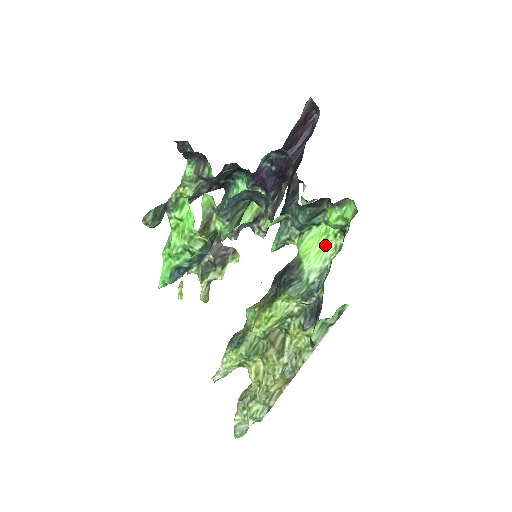
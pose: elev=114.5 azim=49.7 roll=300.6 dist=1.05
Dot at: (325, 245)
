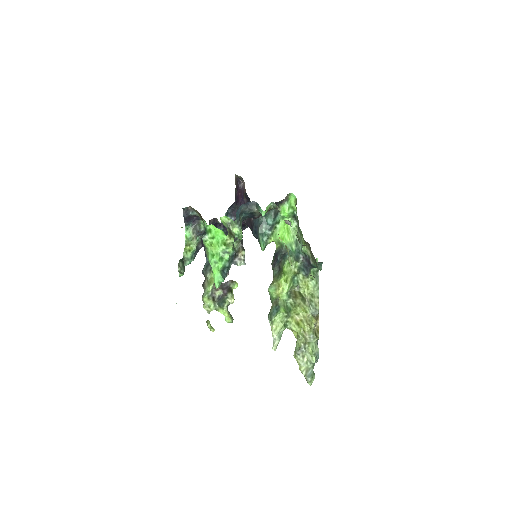
Dot at: (289, 230)
